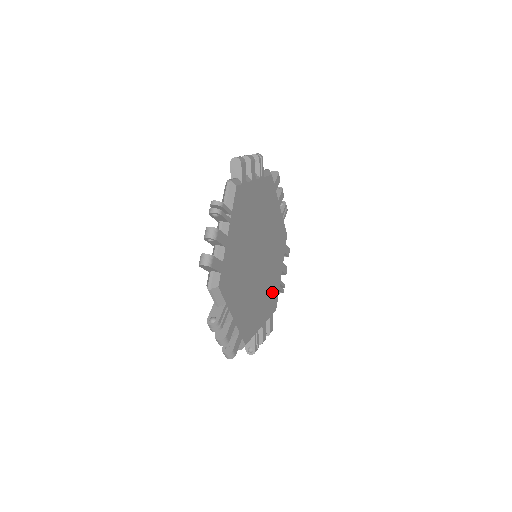
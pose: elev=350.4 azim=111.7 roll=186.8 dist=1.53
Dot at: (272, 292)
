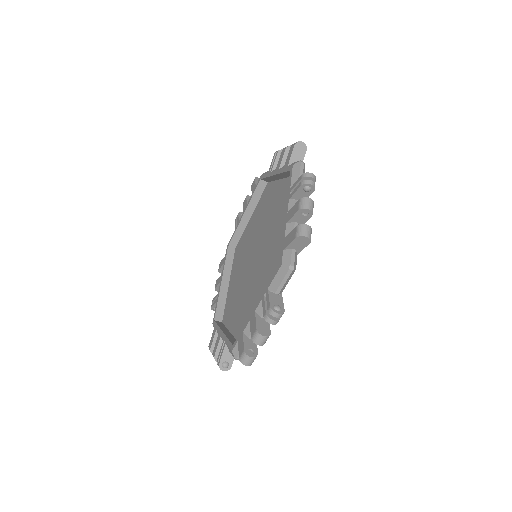
Dot at: occluded
